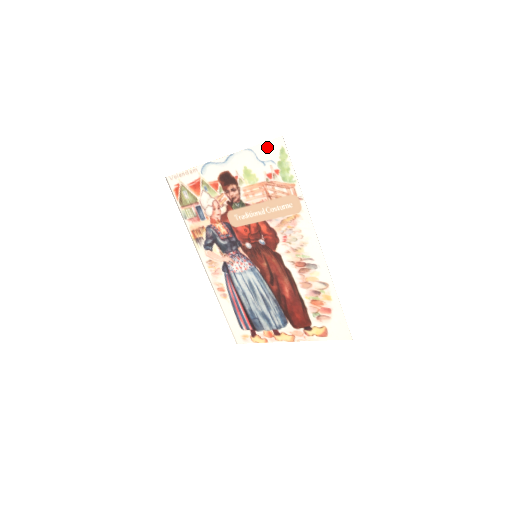
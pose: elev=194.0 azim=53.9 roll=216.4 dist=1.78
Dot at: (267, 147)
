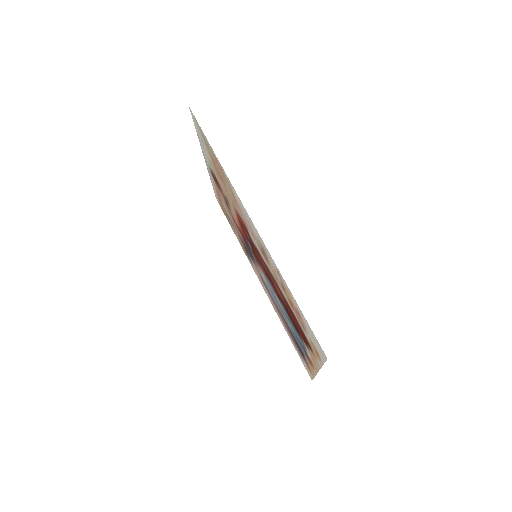
Dot at: (195, 126)
